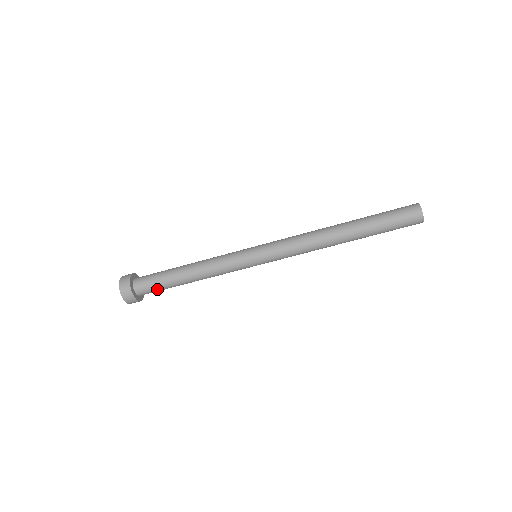
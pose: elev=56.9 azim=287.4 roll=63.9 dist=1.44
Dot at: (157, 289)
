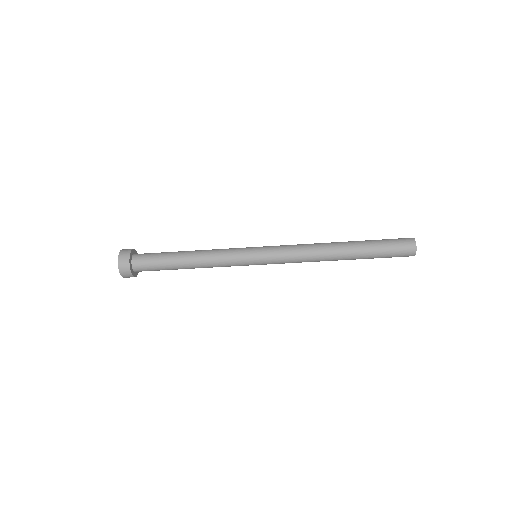
Dot at: (155, 270)
